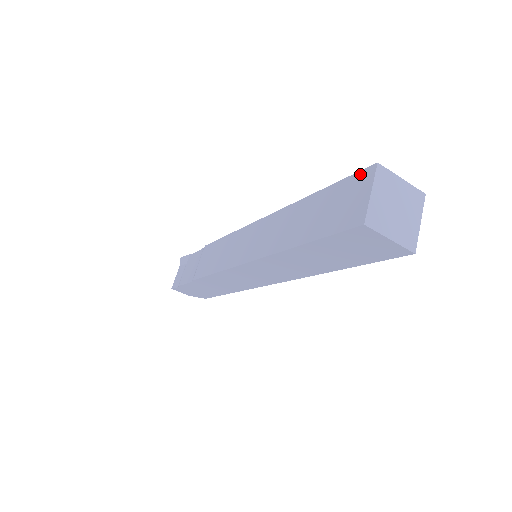
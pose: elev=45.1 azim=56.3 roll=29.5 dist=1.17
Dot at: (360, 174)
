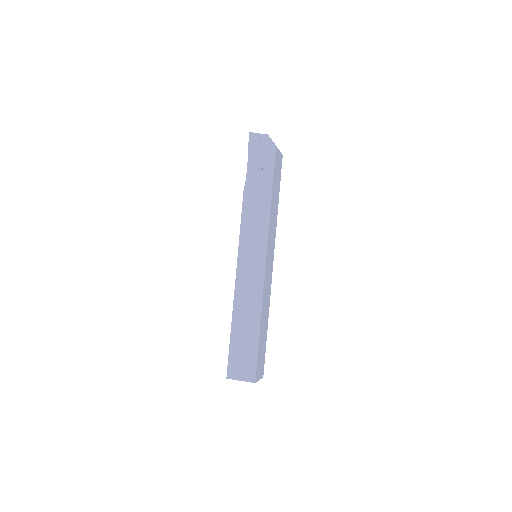
Dot at: (228, 368)
